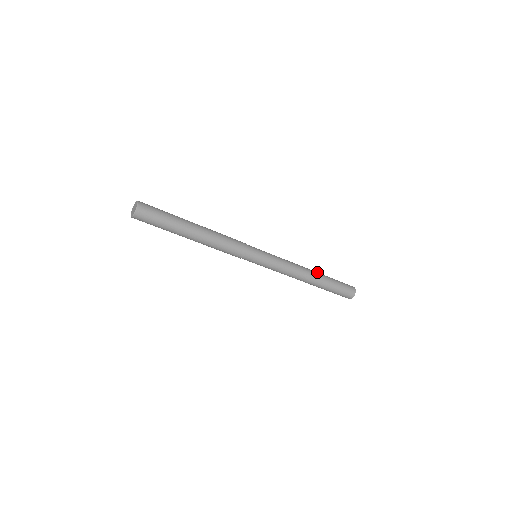
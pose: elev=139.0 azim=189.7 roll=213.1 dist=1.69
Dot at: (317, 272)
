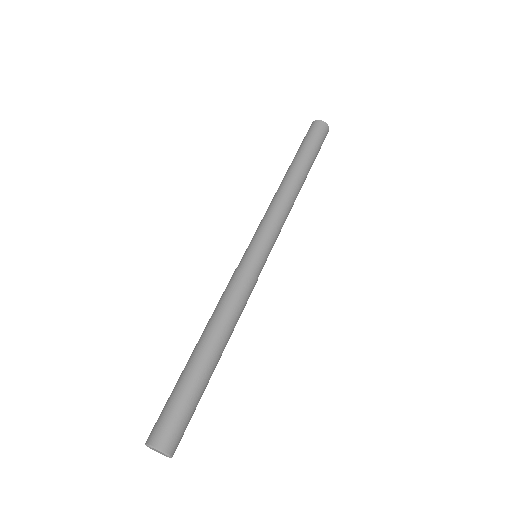
Dot at: (292, 168)
